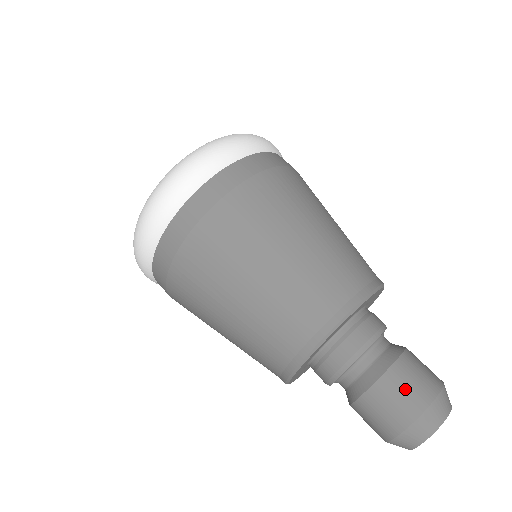
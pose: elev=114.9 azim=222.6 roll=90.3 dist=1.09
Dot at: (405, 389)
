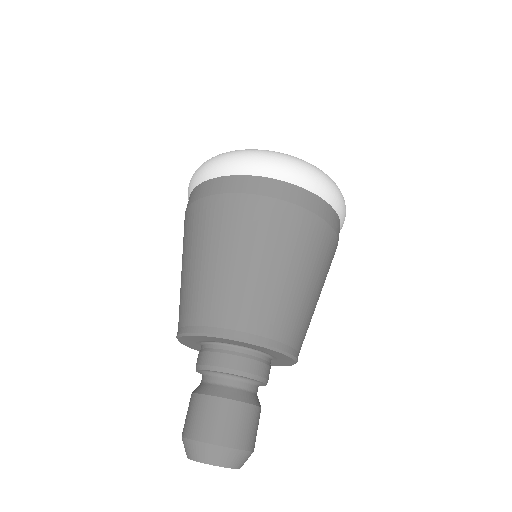
Dot at: (192, 415)
